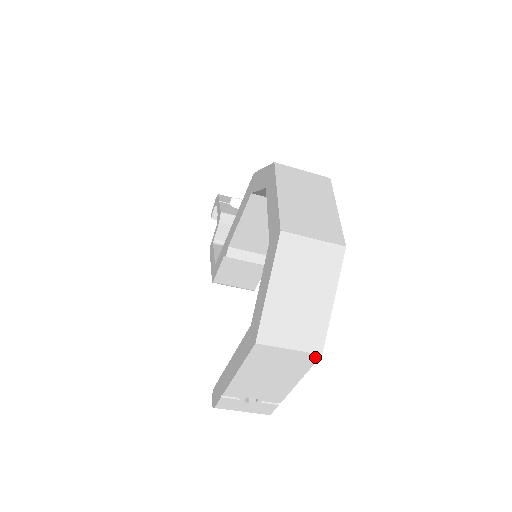
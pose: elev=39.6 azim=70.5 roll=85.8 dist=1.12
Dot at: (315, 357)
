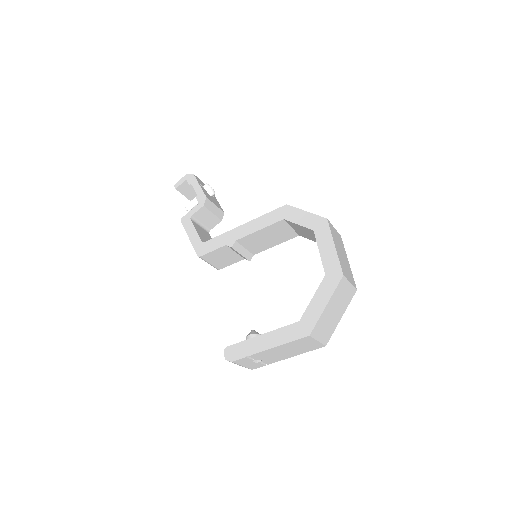
Dot at: (321, 346)
